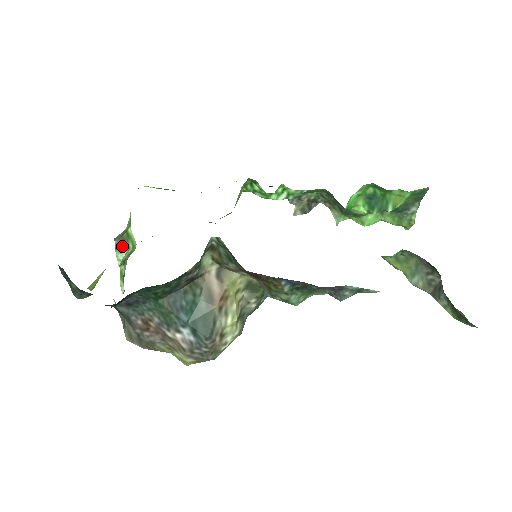
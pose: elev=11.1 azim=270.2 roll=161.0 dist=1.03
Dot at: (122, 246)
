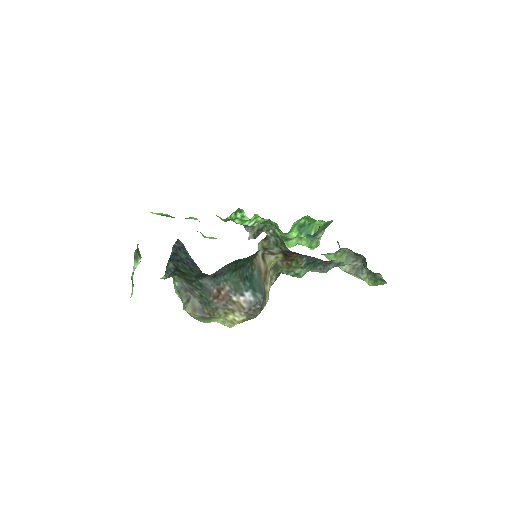
Dot at: (138, 257)
